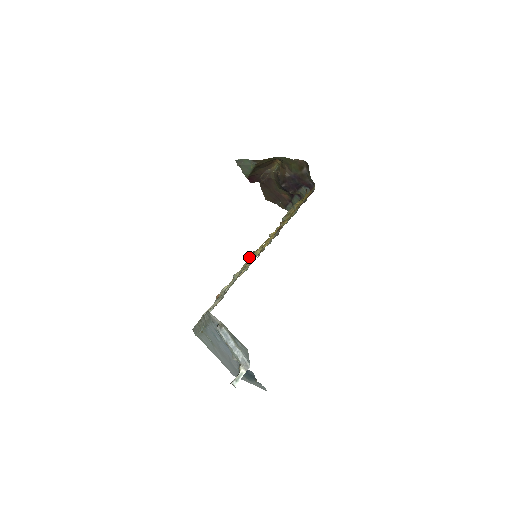
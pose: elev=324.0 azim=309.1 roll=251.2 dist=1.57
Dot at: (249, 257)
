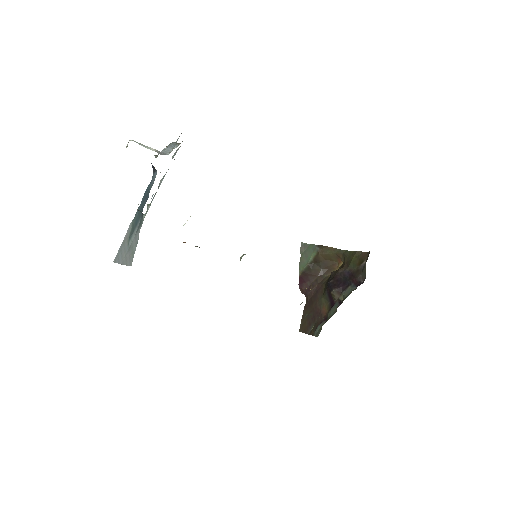
Dot at: occluded
